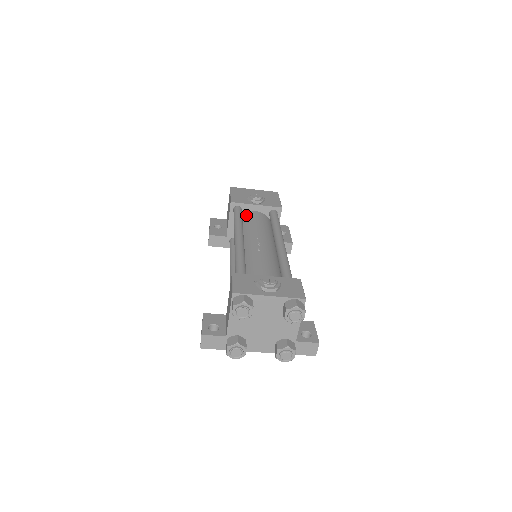
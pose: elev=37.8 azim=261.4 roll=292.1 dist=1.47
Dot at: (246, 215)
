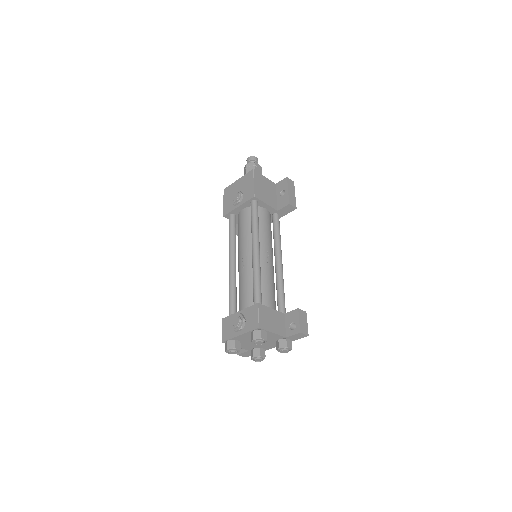
Dot at: (238, 219)
